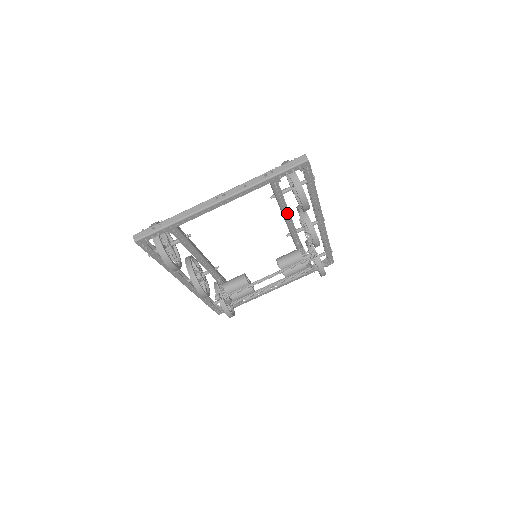
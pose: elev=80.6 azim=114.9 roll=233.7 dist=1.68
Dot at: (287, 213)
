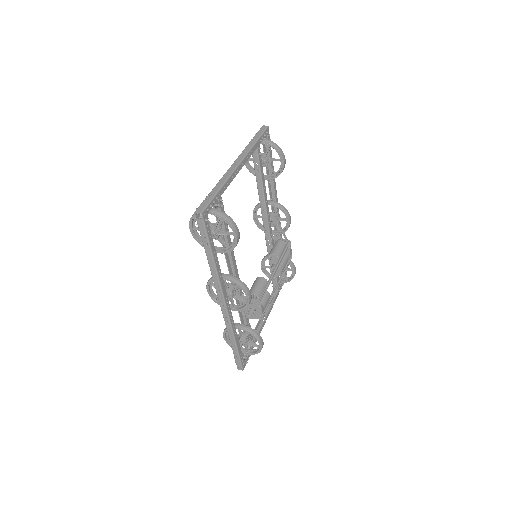
Dot at: (265, 192)
